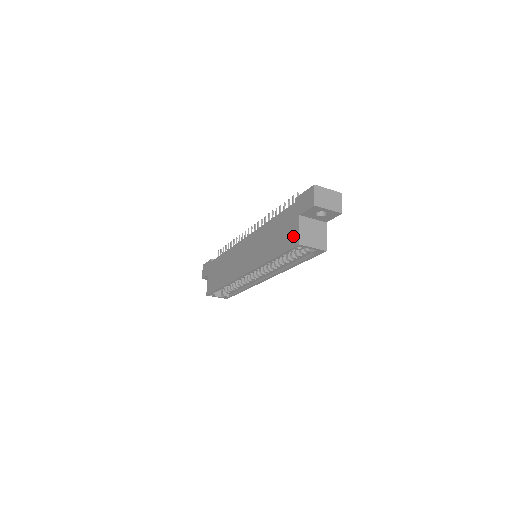
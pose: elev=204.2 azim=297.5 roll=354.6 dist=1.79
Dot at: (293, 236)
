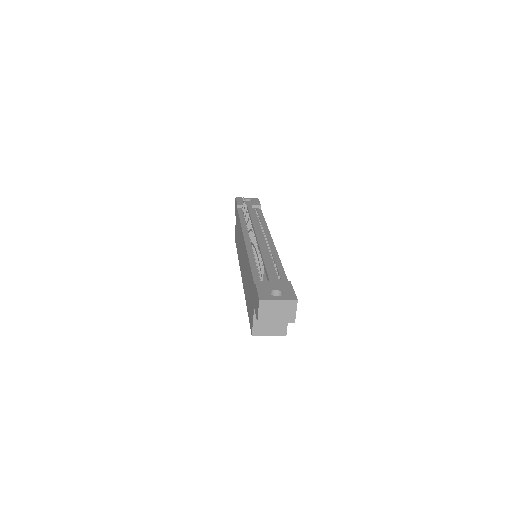
Dot at: (251, 319)
